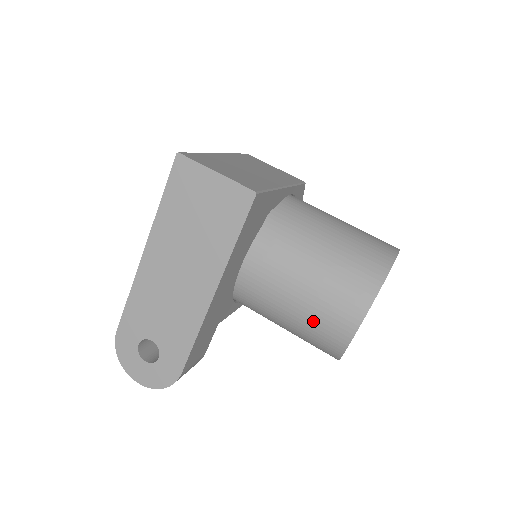
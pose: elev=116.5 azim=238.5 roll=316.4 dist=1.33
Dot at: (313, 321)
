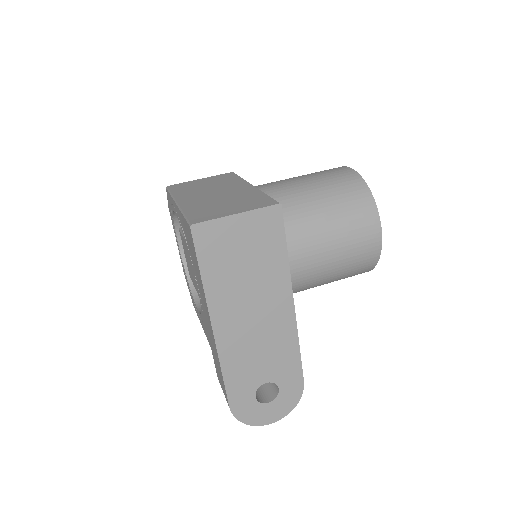
Dot at: (349, 260)
